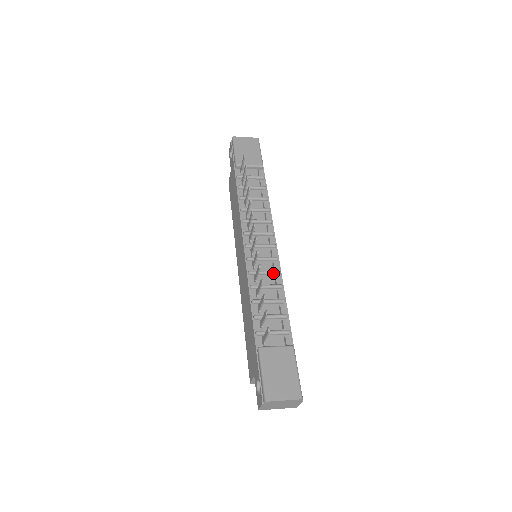
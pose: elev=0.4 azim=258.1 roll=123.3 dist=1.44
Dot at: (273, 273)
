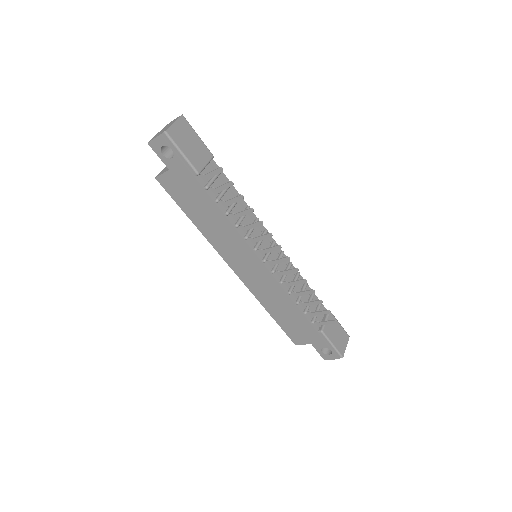
Dot at: (290, 268)
